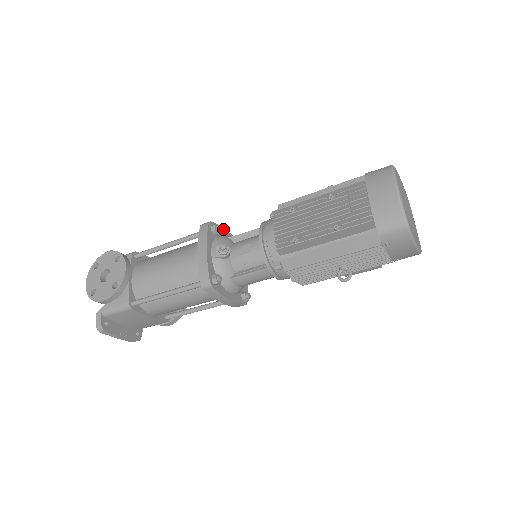
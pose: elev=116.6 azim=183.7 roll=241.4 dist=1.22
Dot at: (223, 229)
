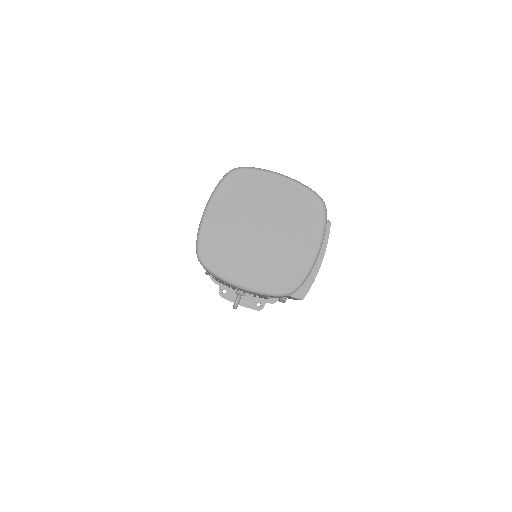
Dot at: occluded
